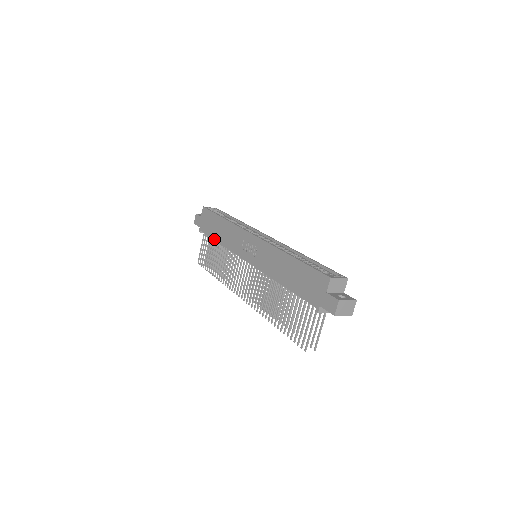
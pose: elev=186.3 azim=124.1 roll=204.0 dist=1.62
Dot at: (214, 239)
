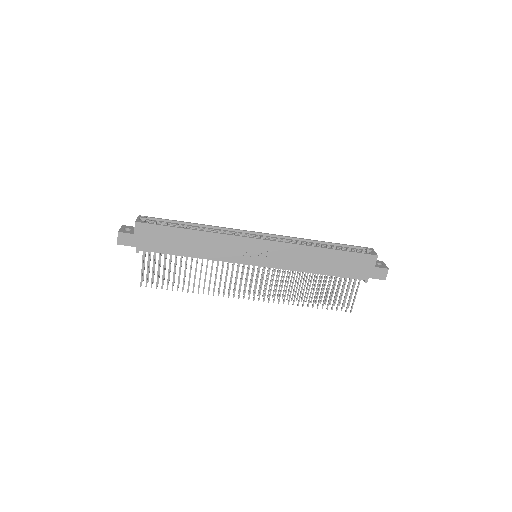
Dot at: (180, 255)
